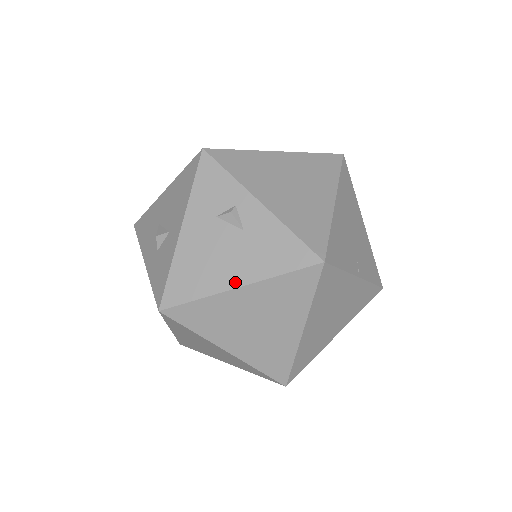
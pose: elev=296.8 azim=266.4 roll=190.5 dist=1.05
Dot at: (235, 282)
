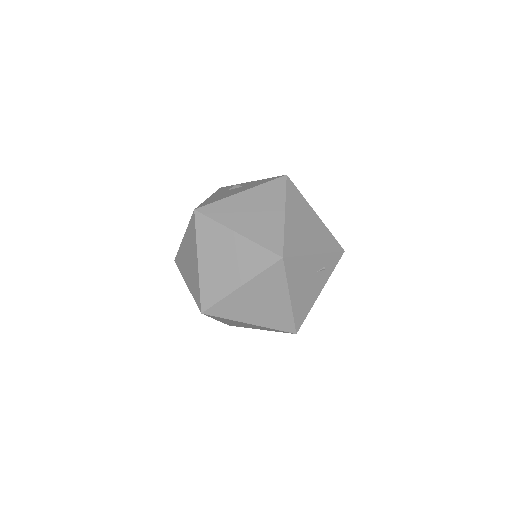
Dot at: (240, 192)
